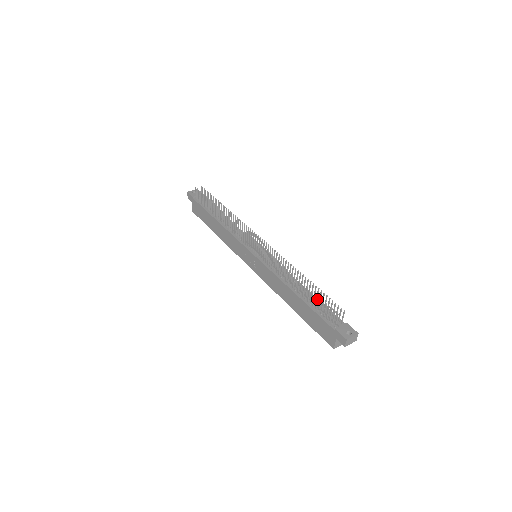
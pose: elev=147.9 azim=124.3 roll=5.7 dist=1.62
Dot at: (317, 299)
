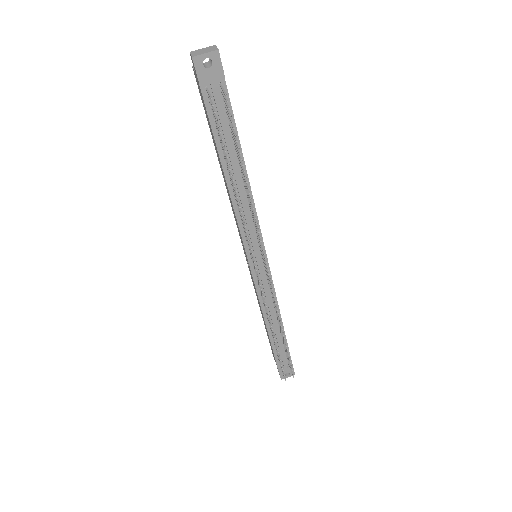
Dot at: (280, 360)
